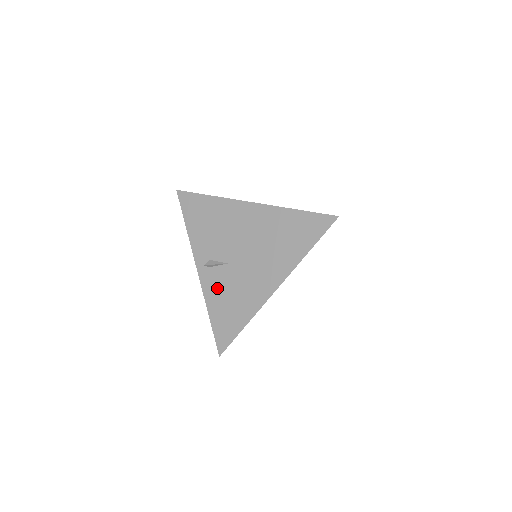
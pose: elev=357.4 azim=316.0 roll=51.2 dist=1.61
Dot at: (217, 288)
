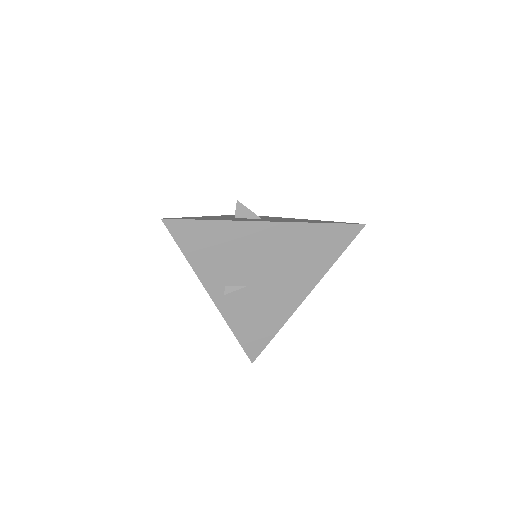
Dot at: (240, 310)
